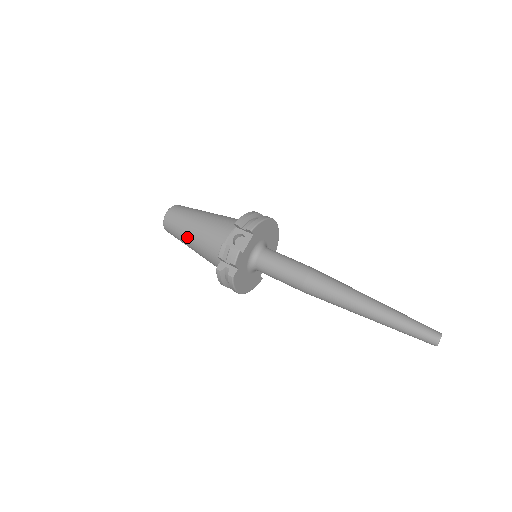
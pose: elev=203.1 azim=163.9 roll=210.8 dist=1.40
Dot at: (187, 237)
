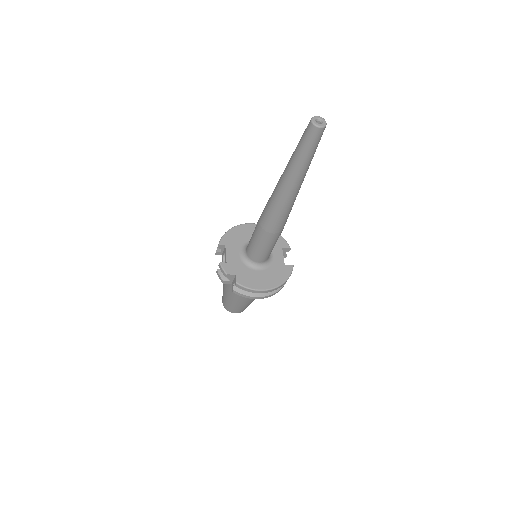
Dot at: (229, 299)
